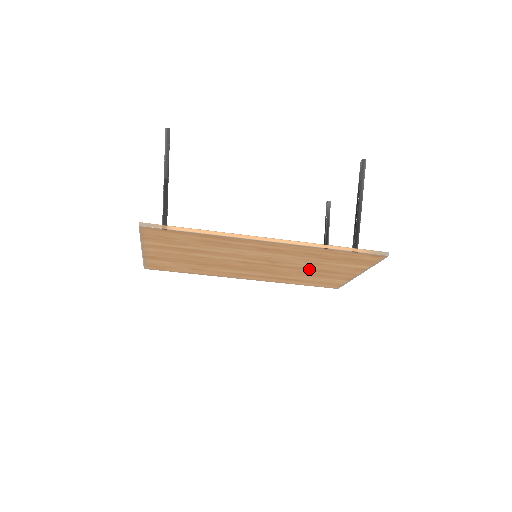
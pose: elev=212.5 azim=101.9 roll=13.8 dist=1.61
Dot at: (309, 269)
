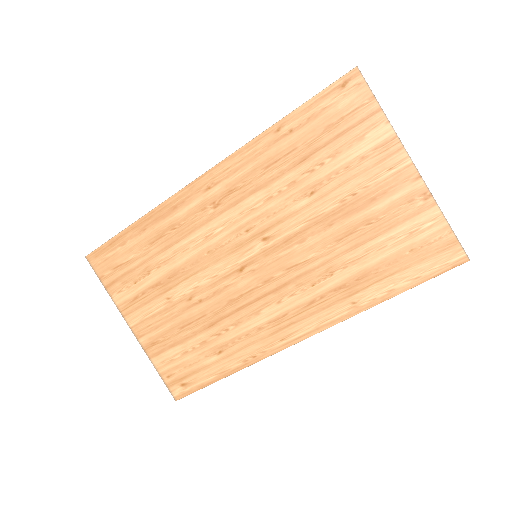
Dot at: (330, 217)
